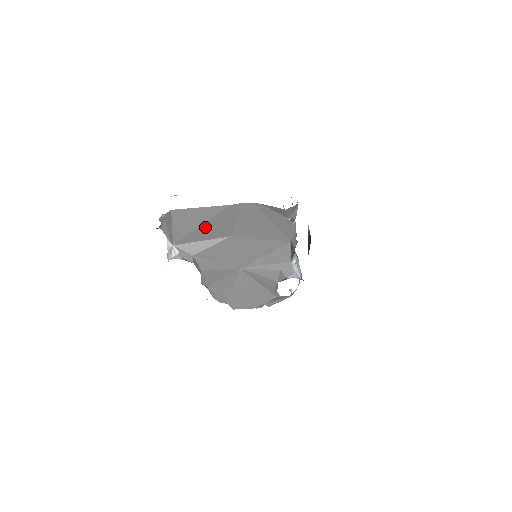
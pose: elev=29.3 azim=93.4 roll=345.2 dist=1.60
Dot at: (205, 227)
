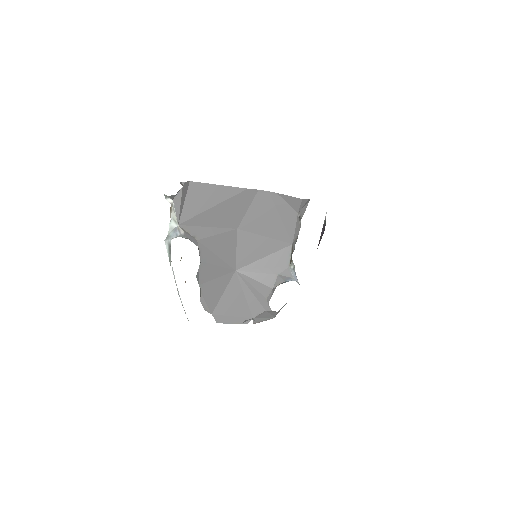
Dot at: (217, 210)
